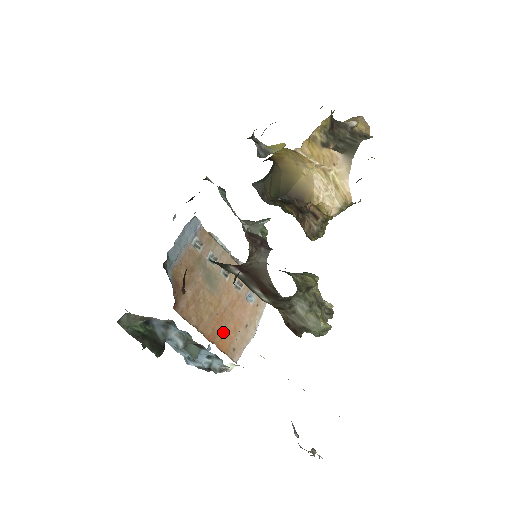
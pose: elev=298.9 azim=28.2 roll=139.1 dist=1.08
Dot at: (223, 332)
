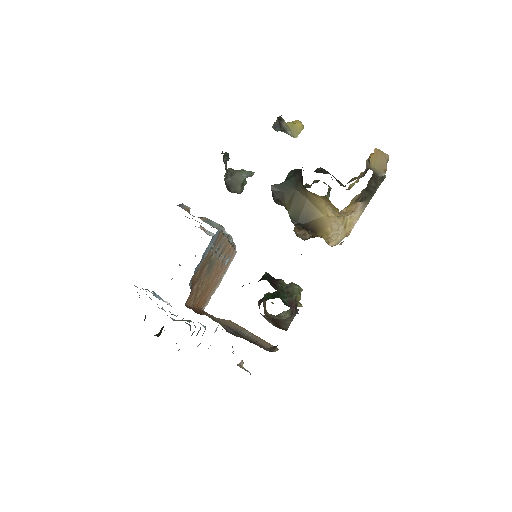
Dot at: (204, 296)
